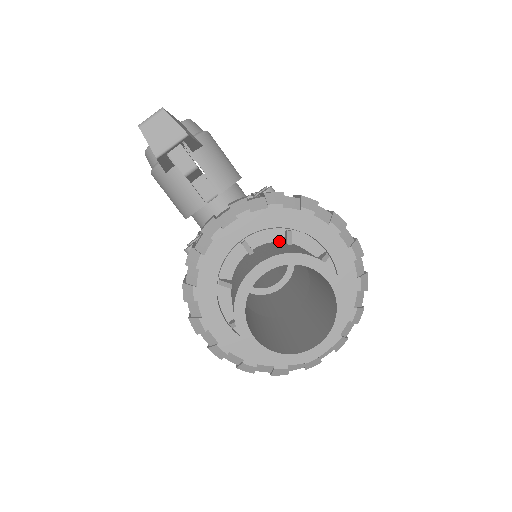
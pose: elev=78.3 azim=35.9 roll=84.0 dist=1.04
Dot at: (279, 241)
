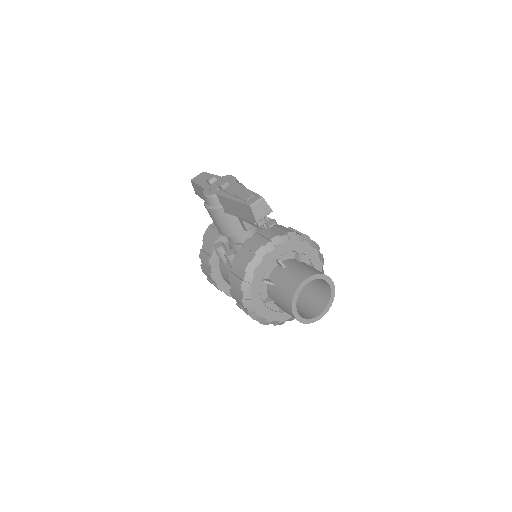
Dot at: (292, 258)
